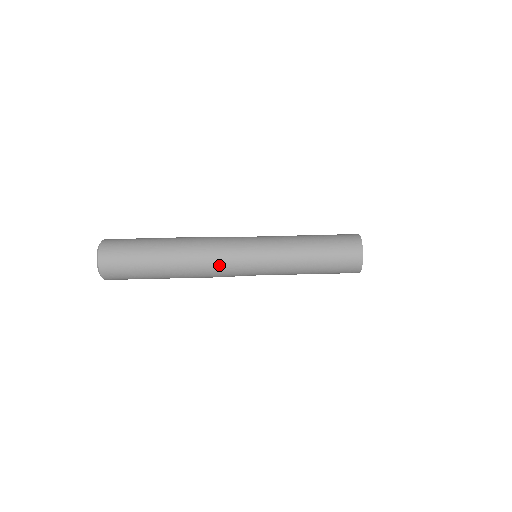
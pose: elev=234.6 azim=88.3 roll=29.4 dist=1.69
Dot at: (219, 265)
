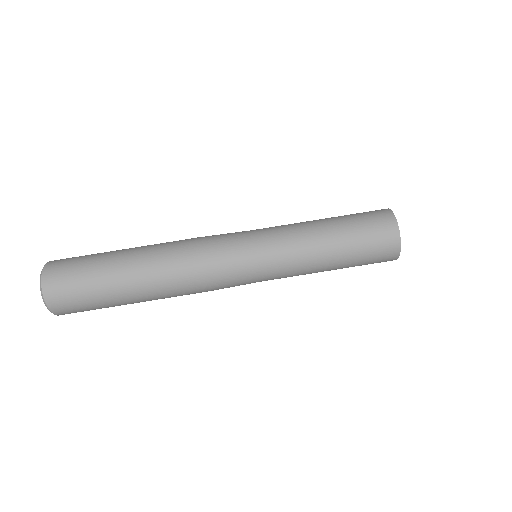
Dot at: (204, 238)
